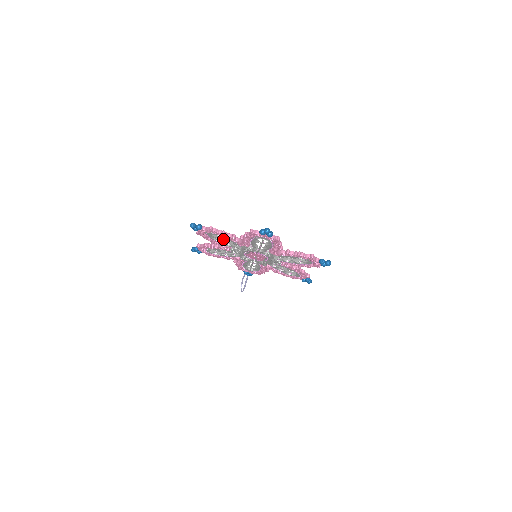
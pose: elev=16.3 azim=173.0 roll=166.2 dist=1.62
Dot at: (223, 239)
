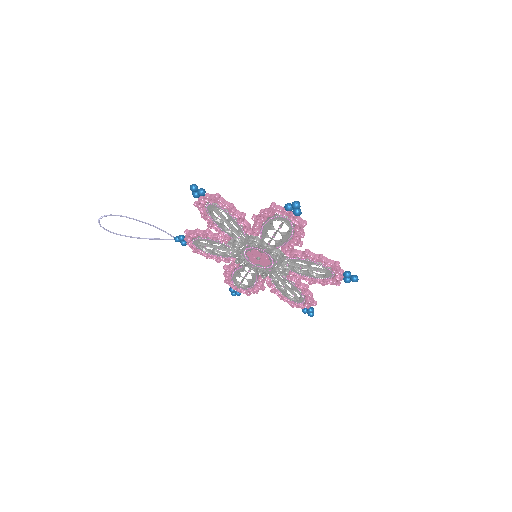
Dot at: (278, 231)
